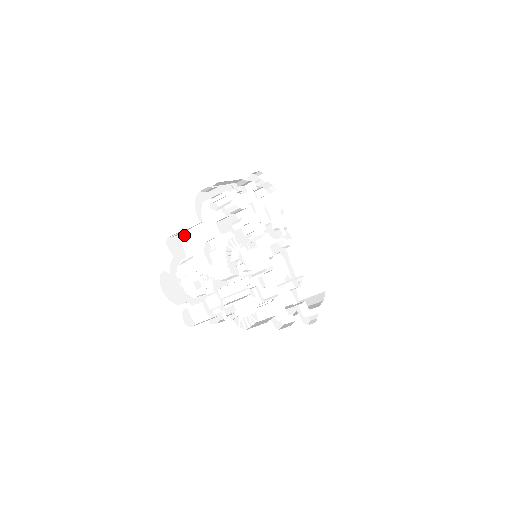
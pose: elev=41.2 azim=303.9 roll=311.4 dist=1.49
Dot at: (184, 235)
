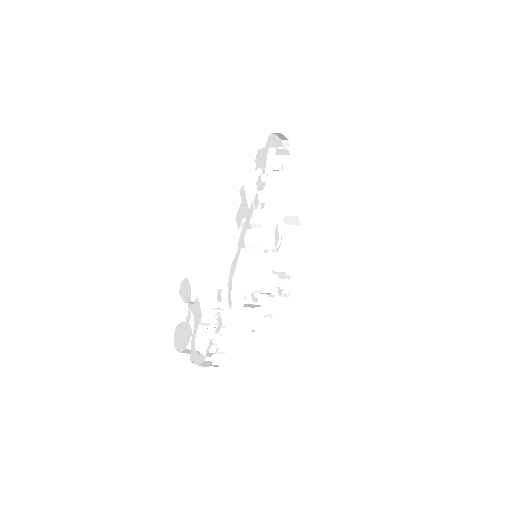
Dot at: (204, 299)
